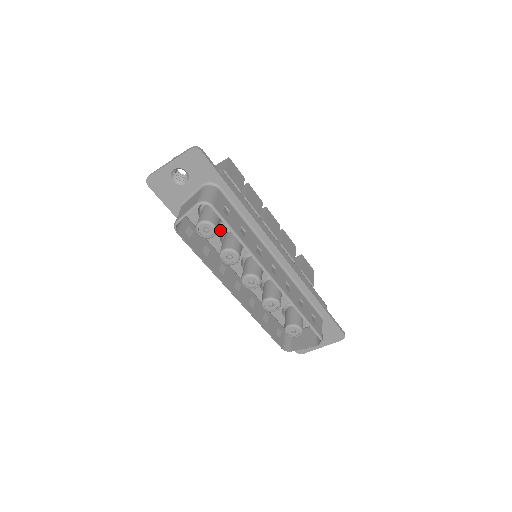
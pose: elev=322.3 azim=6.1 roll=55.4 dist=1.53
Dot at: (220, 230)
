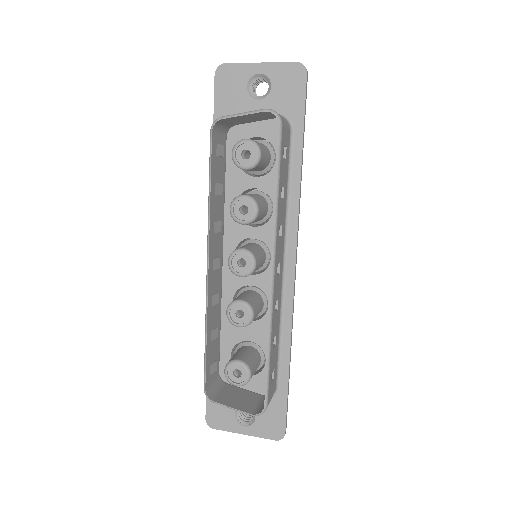
Dot at: (249, 185)
